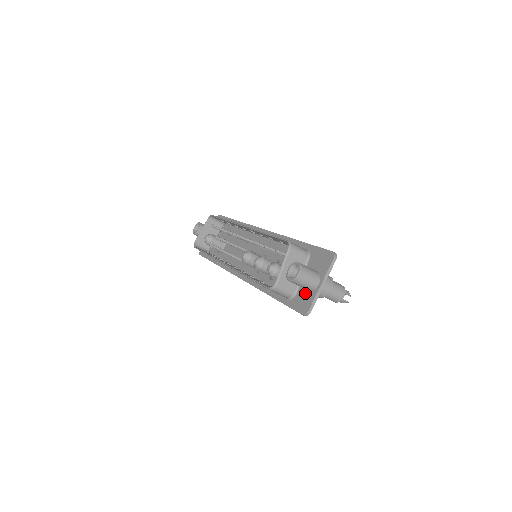
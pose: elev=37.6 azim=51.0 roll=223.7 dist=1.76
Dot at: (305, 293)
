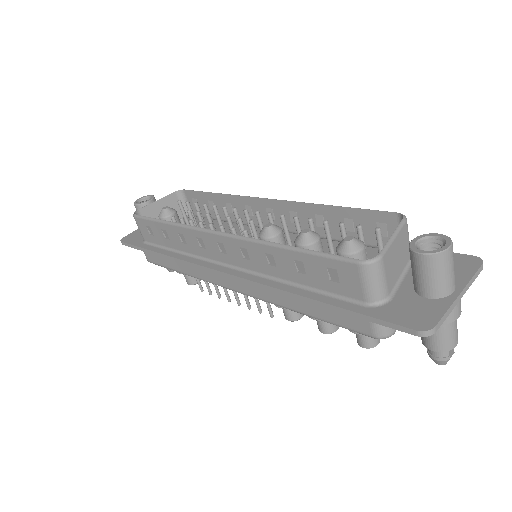
Dot at: (417, 300)
